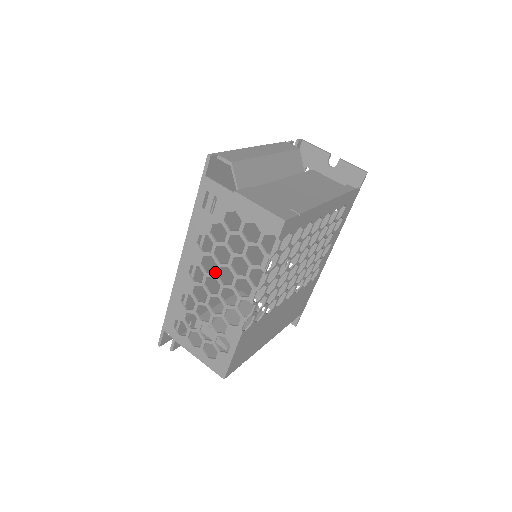
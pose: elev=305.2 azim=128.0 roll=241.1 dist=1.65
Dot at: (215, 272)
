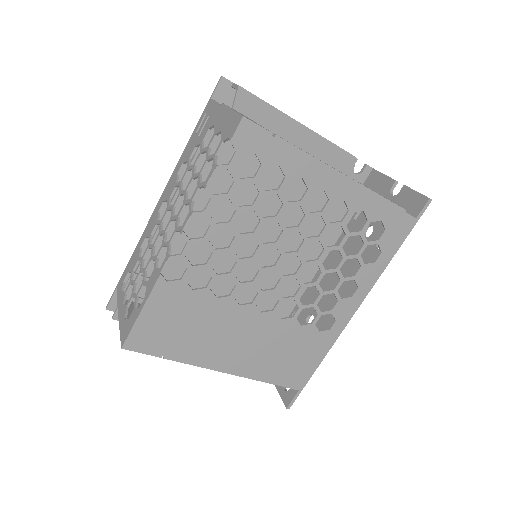
Dot at: (174, 203)
